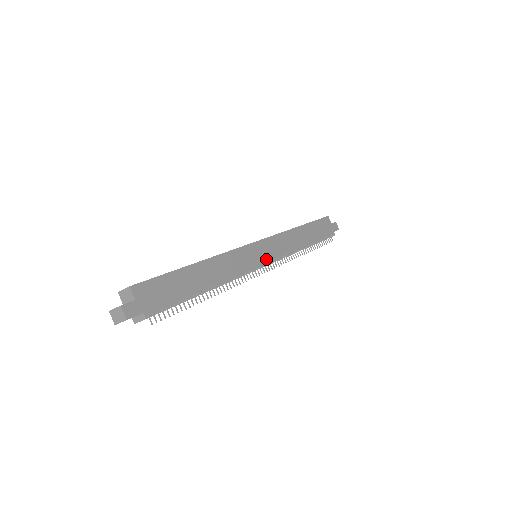
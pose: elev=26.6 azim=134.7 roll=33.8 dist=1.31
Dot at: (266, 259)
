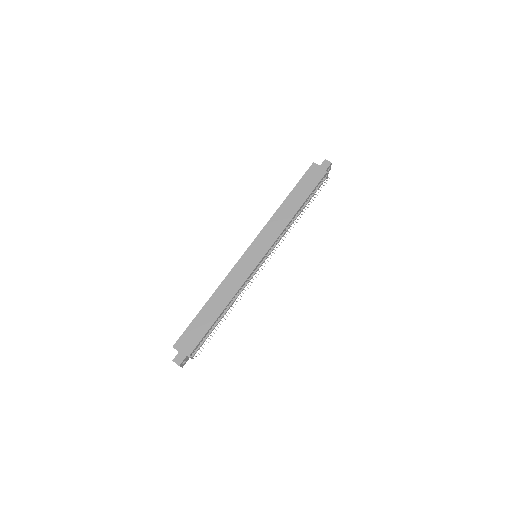
Dot at: (261, 255)
